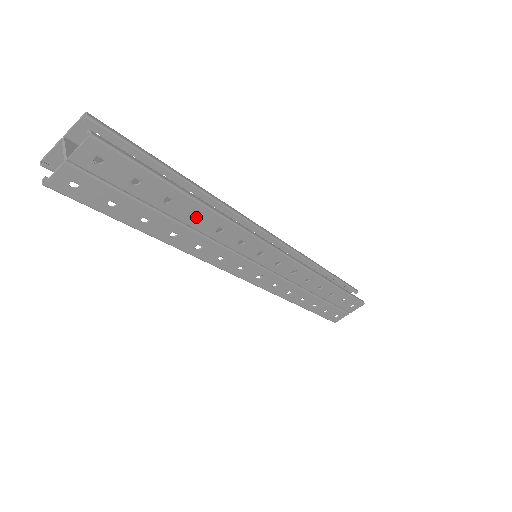
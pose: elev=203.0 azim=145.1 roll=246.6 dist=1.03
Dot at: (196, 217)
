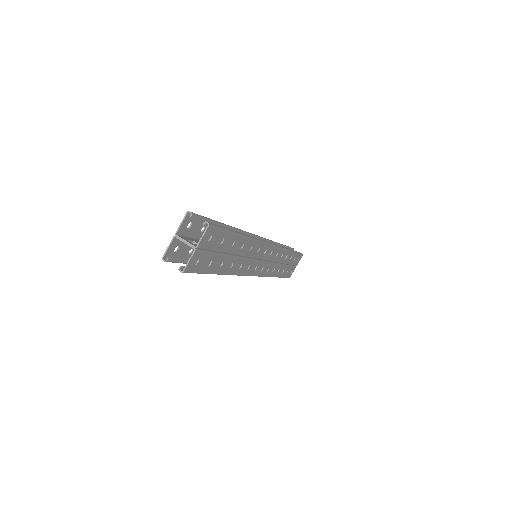
Dot at: (241, 247)
